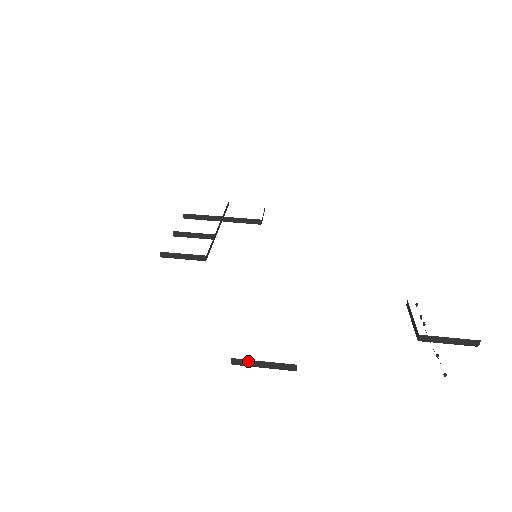
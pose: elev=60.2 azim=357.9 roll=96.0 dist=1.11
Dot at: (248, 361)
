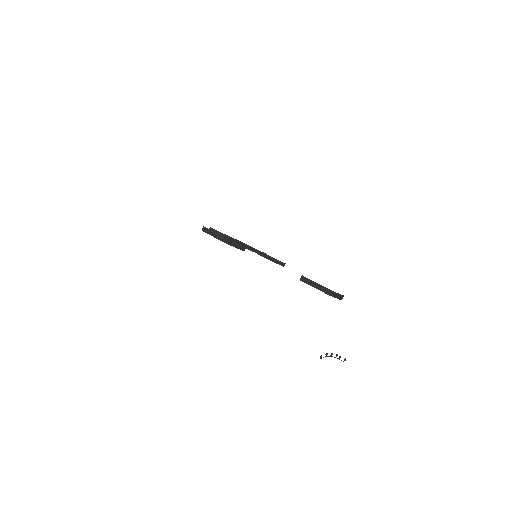
Dot at: (209, 230)
